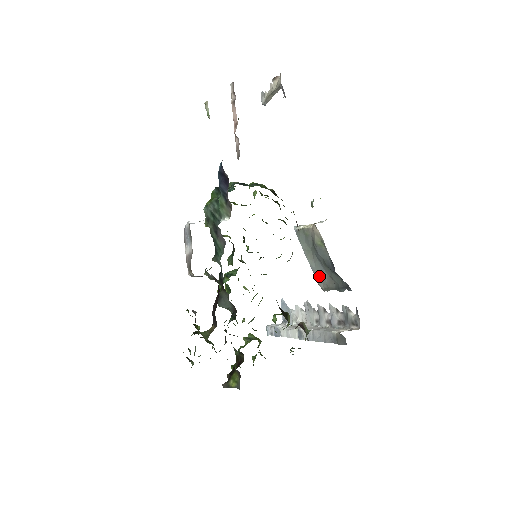
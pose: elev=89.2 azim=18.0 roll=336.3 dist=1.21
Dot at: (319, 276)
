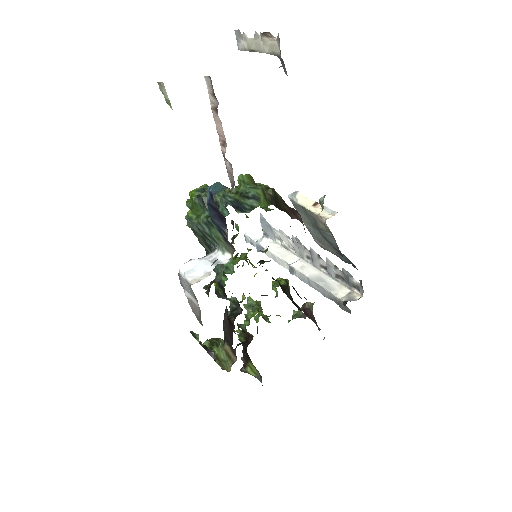
Dot at: (317, 238)
